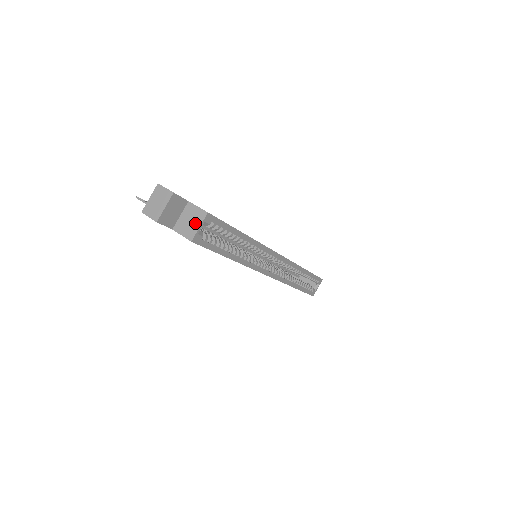
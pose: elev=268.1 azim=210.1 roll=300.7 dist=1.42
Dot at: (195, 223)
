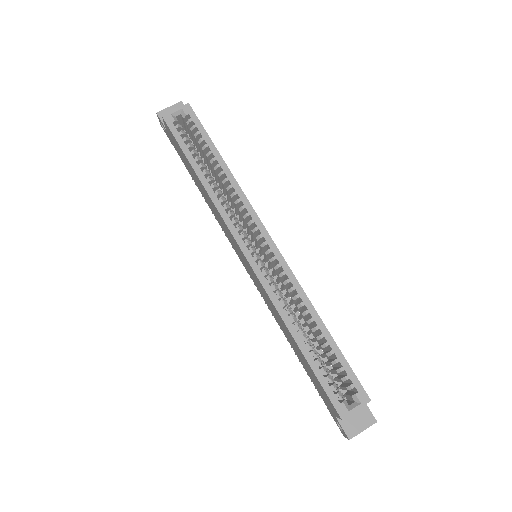
Dot at: (177, 112)
